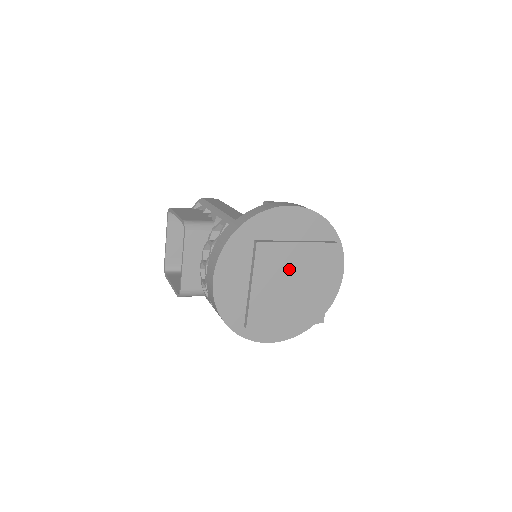
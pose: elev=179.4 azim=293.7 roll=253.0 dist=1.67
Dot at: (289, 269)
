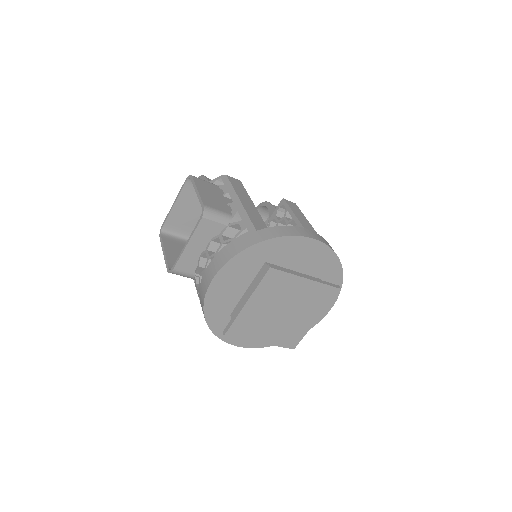
Dot at: (287, 298)
